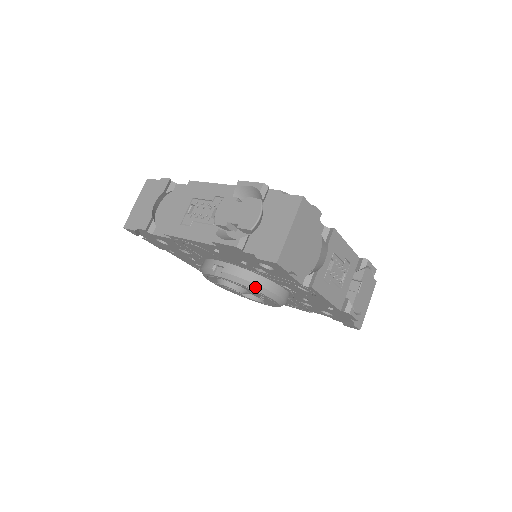
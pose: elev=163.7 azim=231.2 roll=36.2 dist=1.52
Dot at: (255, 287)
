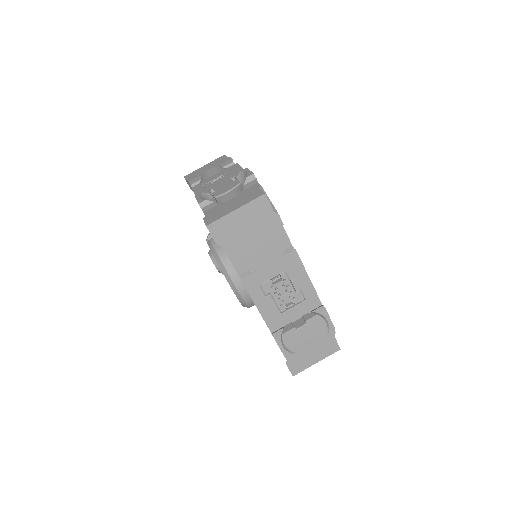
Dot at: (221, 265)
